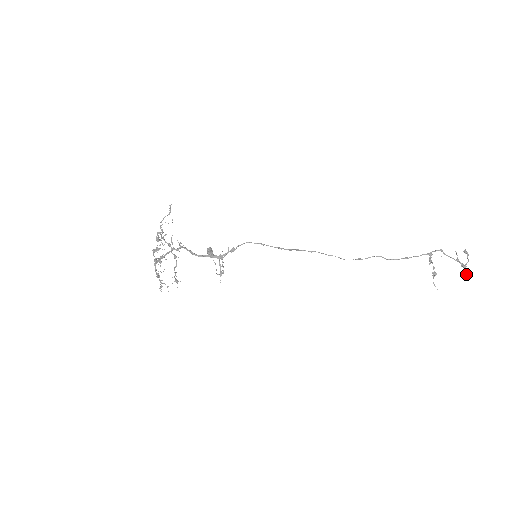
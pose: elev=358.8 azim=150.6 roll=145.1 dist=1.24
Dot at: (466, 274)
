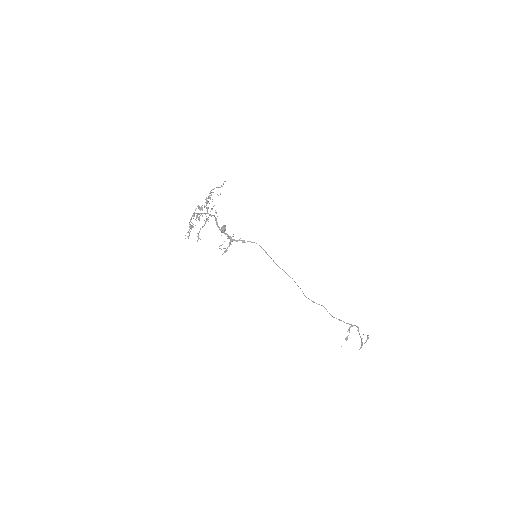
Dot at: occluded
